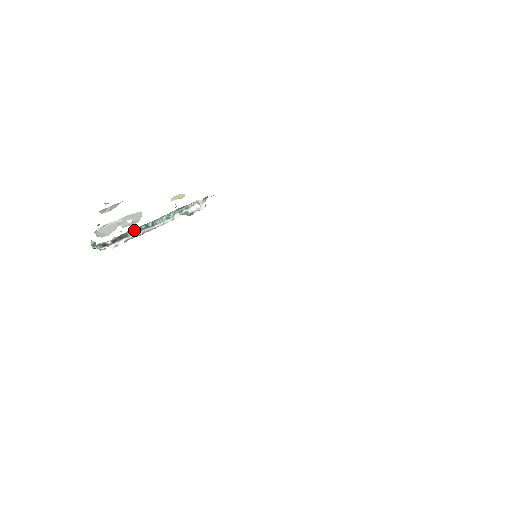
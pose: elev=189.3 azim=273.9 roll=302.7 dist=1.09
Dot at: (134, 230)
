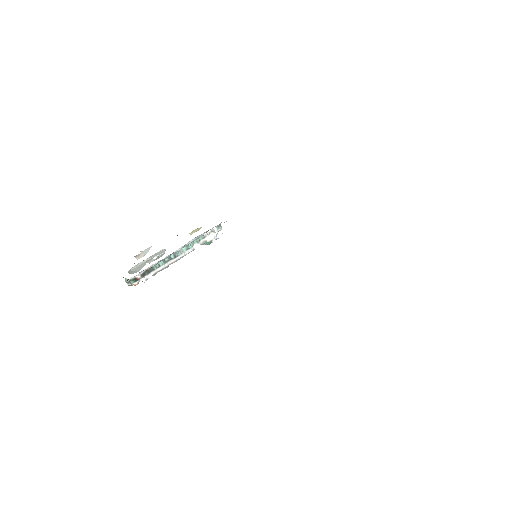
Dot at: (159, 263)
